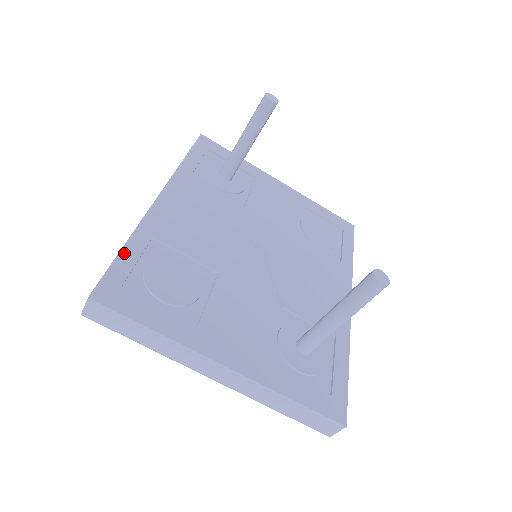
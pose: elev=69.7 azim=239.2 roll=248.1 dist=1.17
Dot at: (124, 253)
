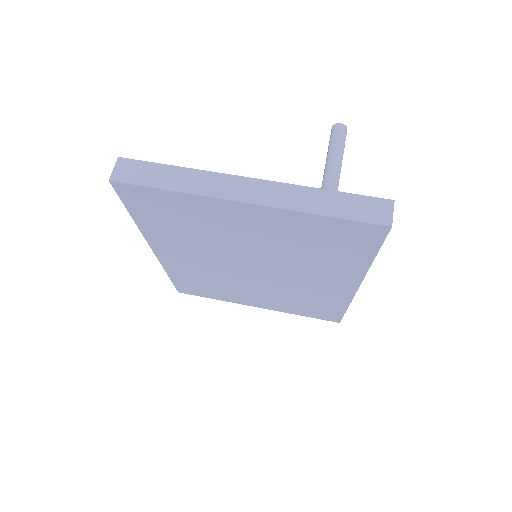
Dot at: occluded
